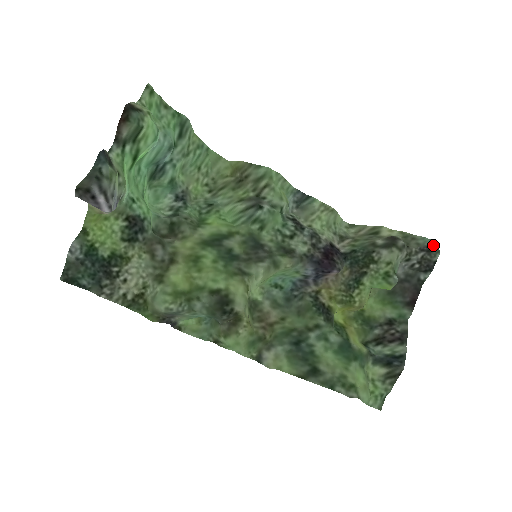
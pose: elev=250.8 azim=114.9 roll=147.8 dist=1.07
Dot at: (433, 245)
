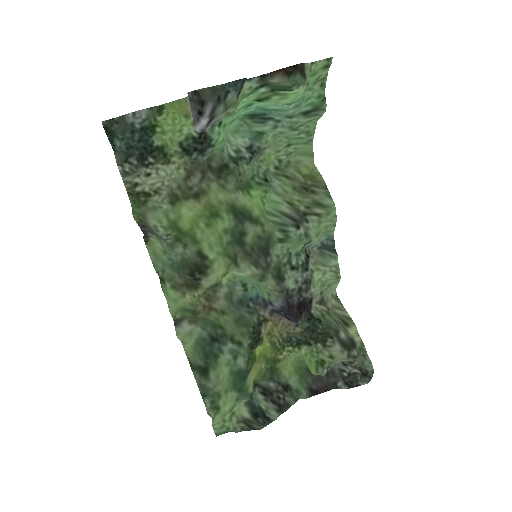
Dot at: (371, 374)
